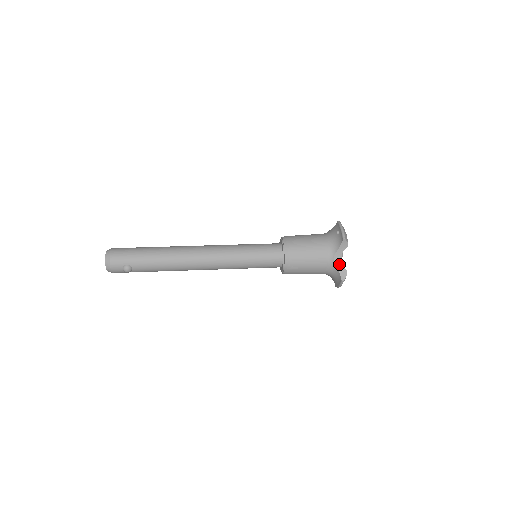
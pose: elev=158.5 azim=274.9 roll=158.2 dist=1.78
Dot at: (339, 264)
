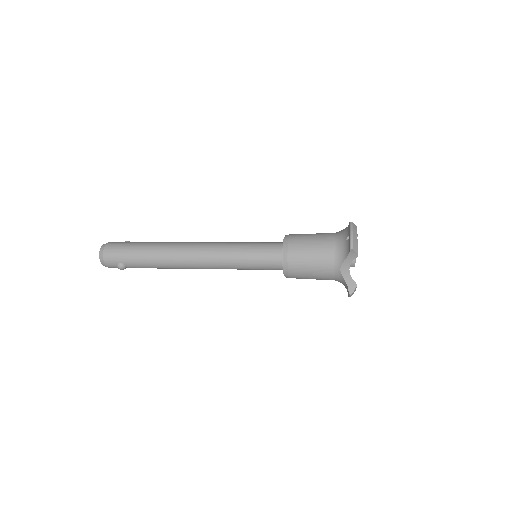
Dot at: (347, 275)
